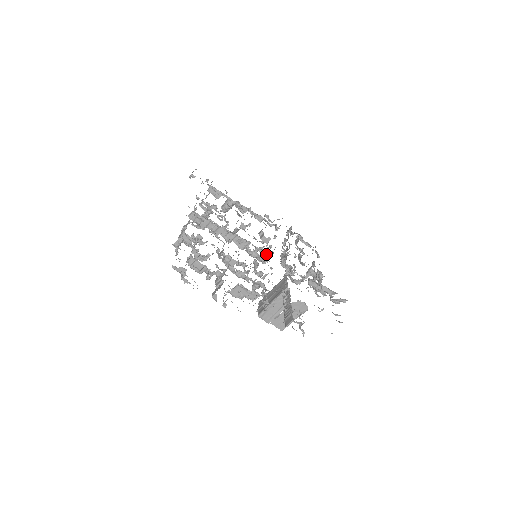
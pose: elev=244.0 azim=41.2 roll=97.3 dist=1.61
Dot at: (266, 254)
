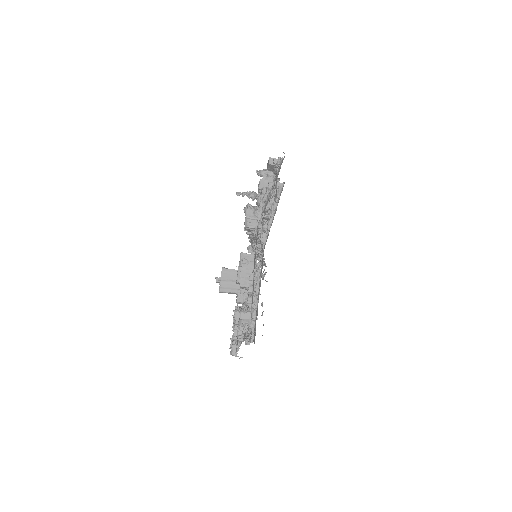
Dot at: occluded
